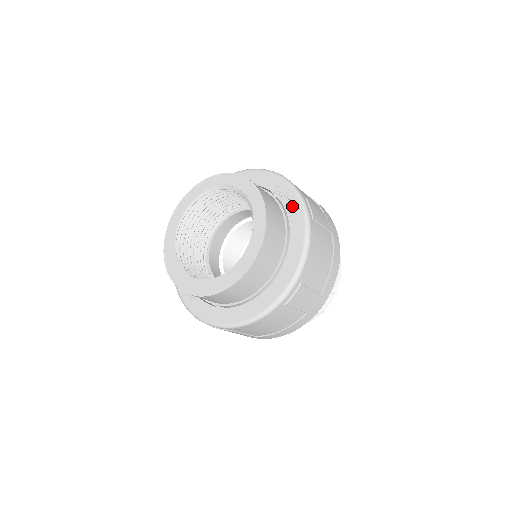
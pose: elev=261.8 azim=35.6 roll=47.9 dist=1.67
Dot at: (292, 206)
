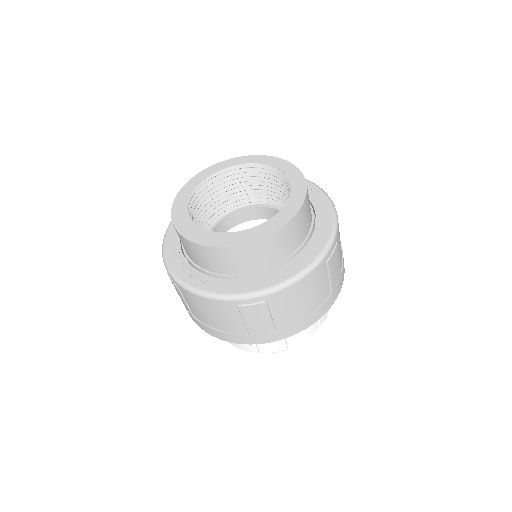
Dot at: occluded
